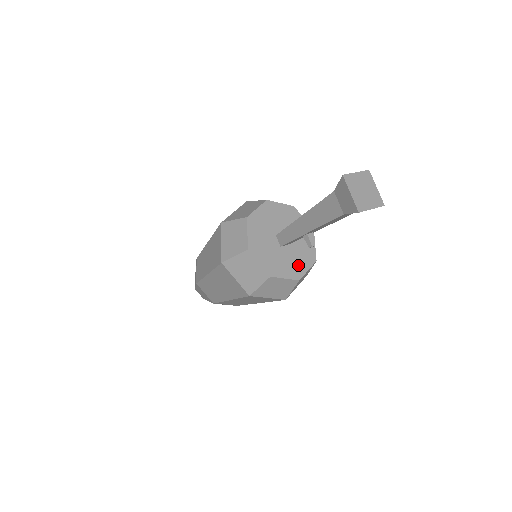
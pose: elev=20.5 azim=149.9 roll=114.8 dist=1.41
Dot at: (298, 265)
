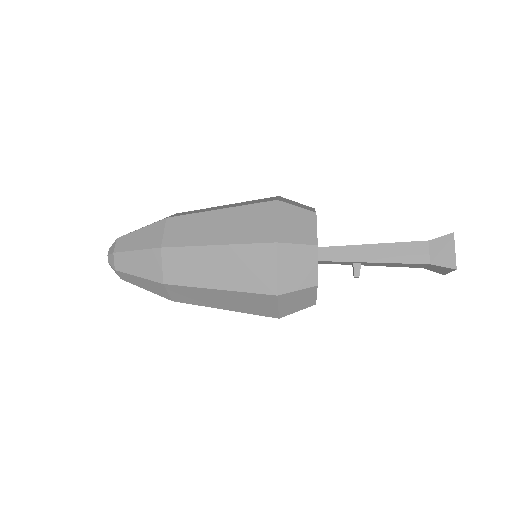
Dot at: occluded
